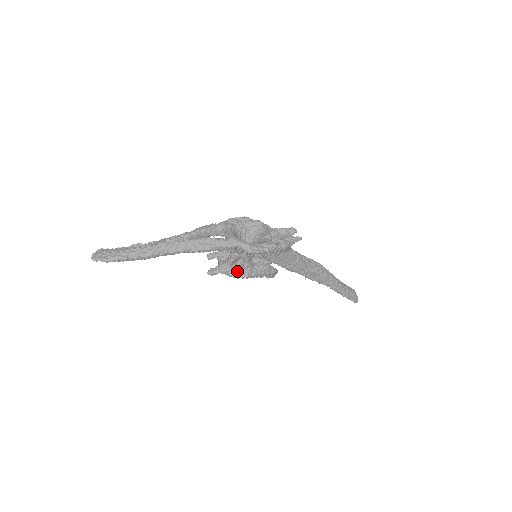
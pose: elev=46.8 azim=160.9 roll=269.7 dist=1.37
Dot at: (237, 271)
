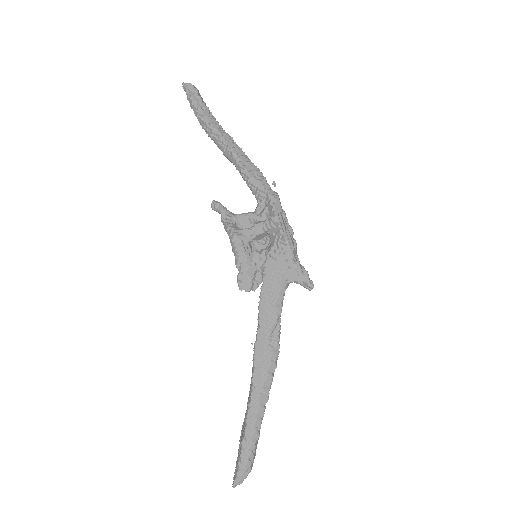
Dot at: (235, 226)
